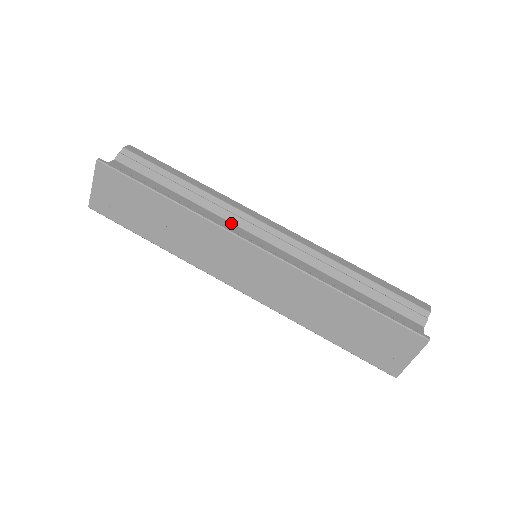
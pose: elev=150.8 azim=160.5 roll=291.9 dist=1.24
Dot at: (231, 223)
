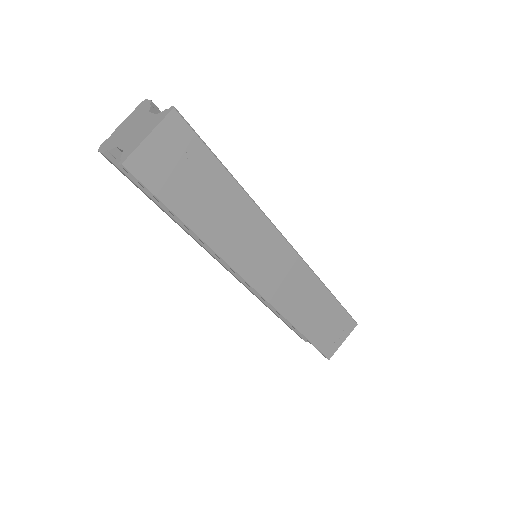
Dot at: occluded
